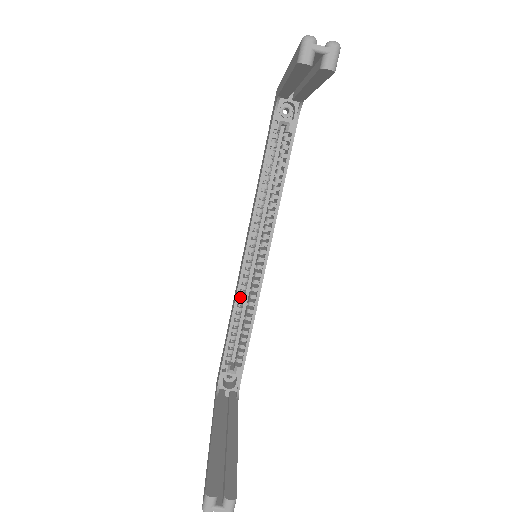
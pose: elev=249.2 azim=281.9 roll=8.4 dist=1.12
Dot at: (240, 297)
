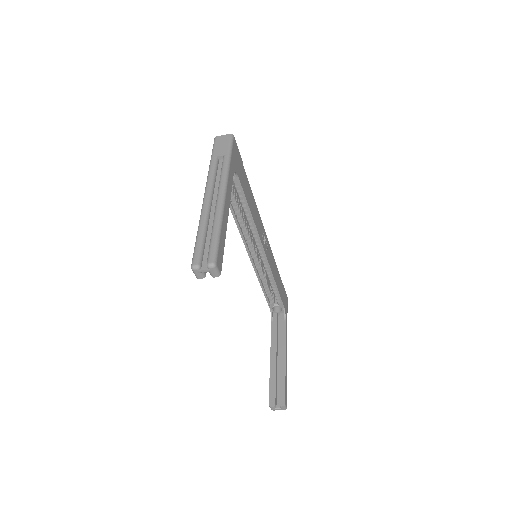
Dot at: (260, 272)
